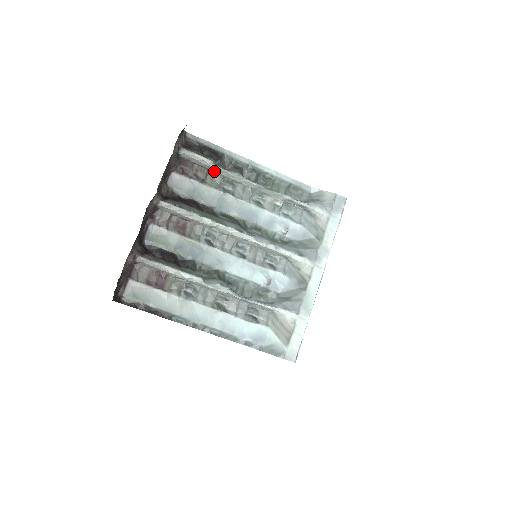
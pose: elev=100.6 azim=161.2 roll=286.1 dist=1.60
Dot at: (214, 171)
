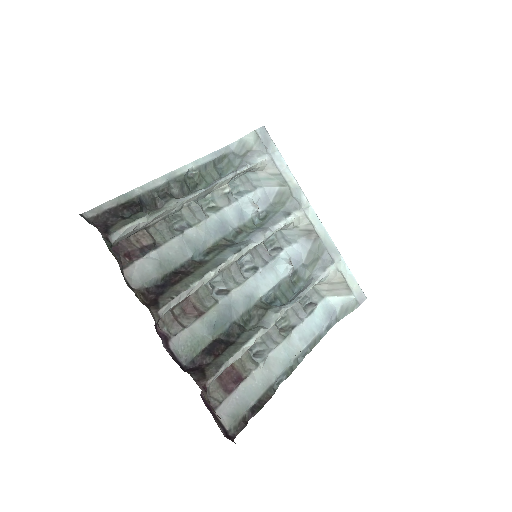
Dot at: (152, 223)
